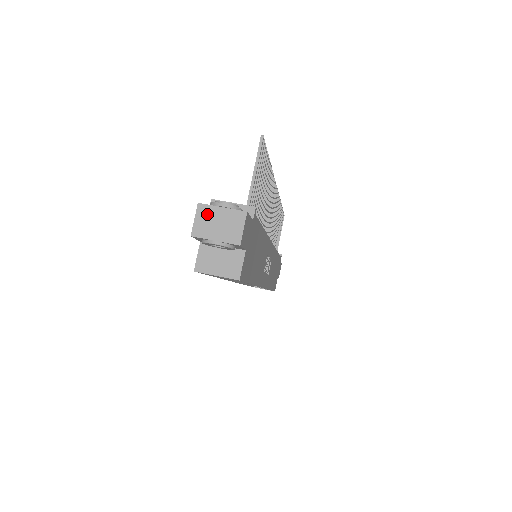
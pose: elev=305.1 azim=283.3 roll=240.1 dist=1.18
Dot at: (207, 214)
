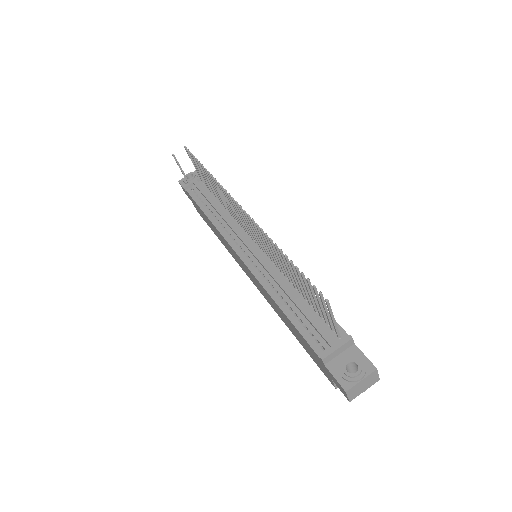
Dot at: (354, 390)
